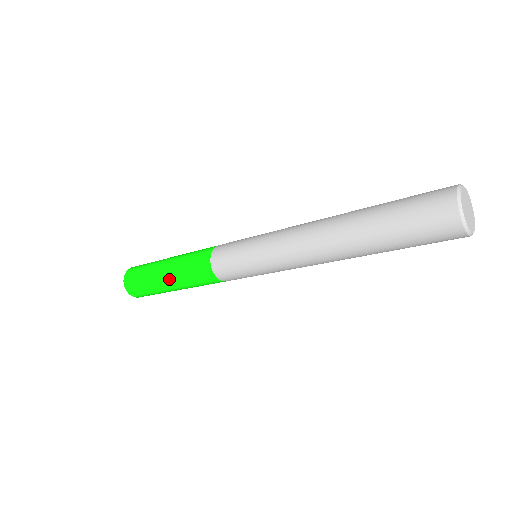
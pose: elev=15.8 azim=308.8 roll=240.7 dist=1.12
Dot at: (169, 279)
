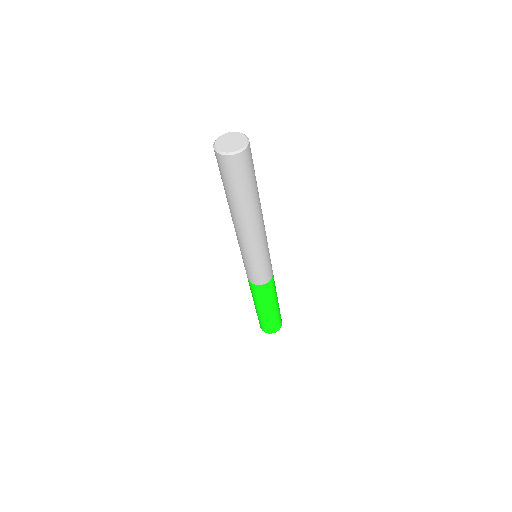
Dot at: occluded
